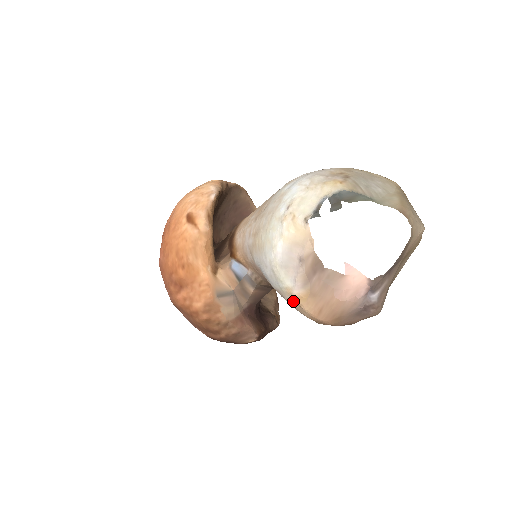
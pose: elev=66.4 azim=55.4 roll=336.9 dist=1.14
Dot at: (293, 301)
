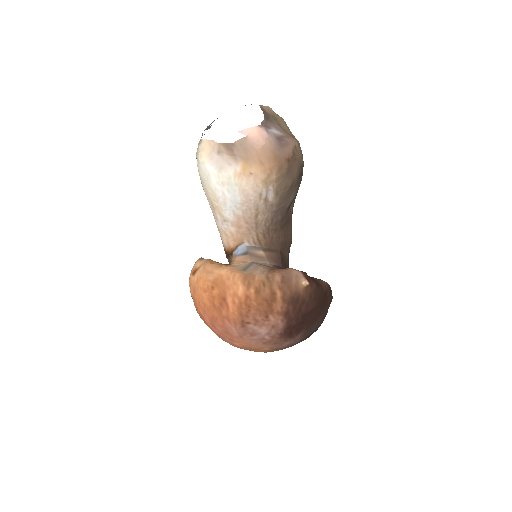
Dot at: (246, 178)
